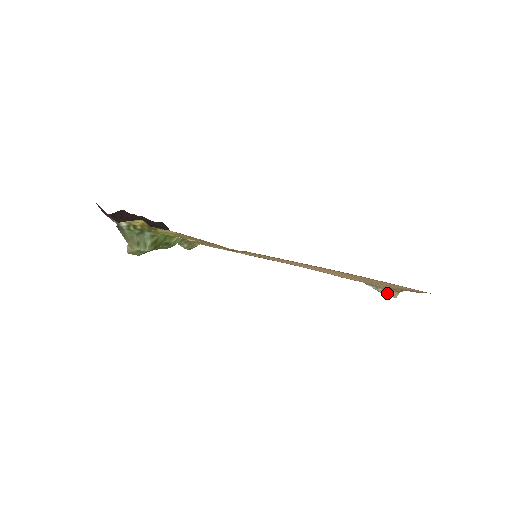
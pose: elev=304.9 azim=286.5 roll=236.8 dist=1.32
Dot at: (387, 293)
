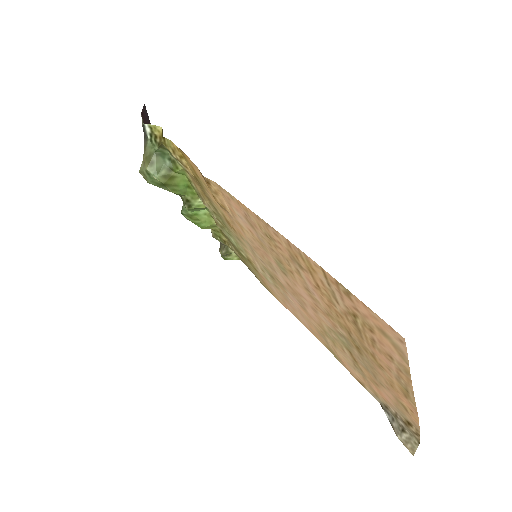
Dot at: (403, 436)
